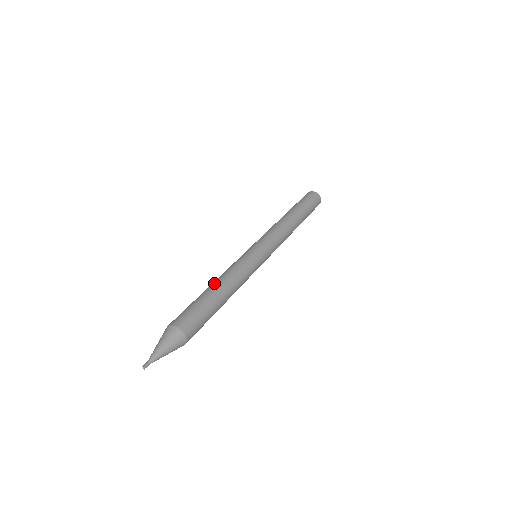
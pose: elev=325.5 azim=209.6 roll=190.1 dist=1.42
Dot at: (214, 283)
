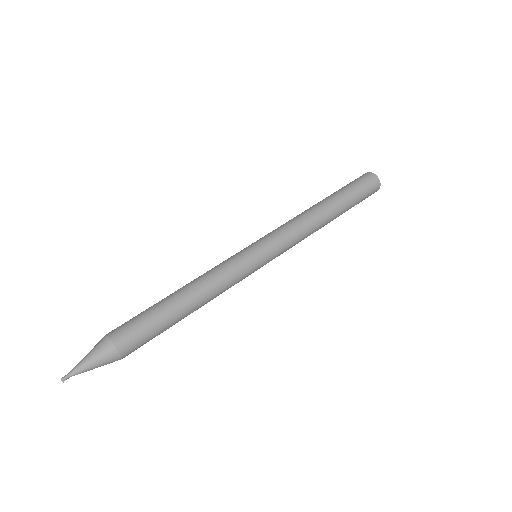
Dot at: occluded
